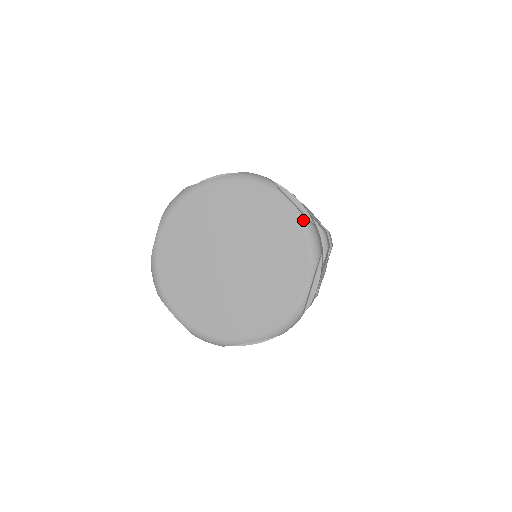
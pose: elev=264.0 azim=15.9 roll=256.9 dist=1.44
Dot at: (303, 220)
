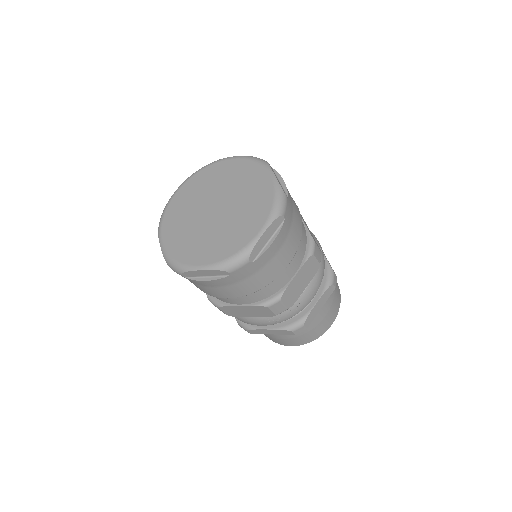
Dot at: (243, 156)
